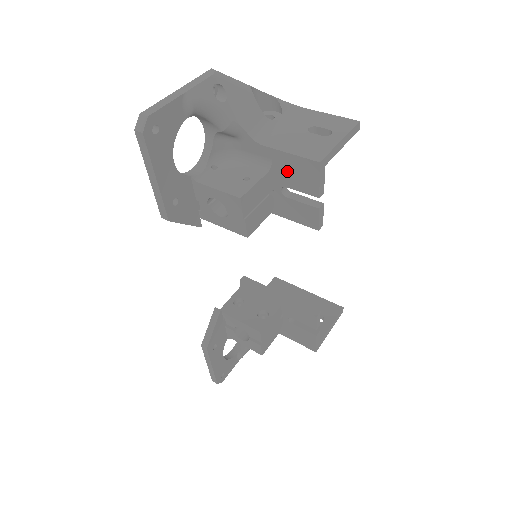
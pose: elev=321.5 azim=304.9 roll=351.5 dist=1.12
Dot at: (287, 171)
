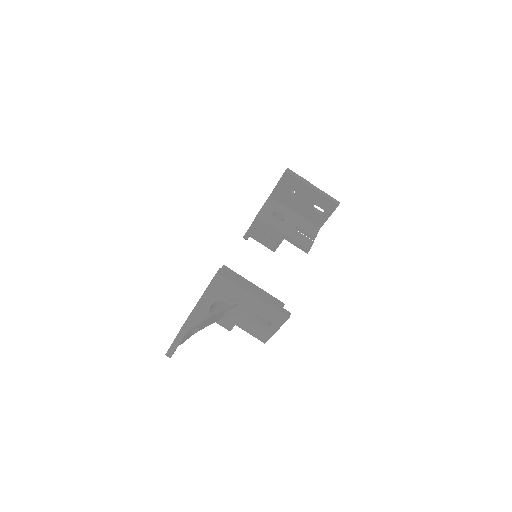
Dot at: occluded
